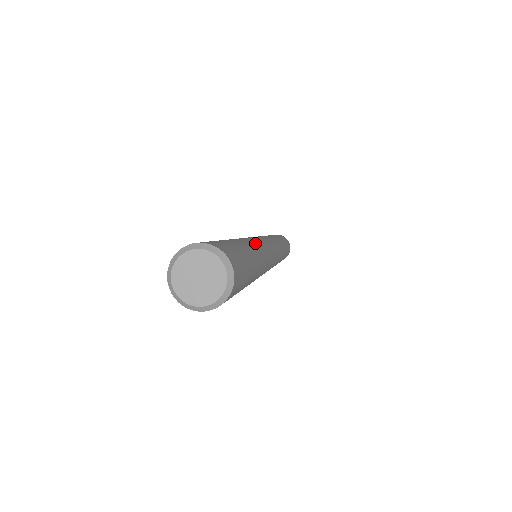
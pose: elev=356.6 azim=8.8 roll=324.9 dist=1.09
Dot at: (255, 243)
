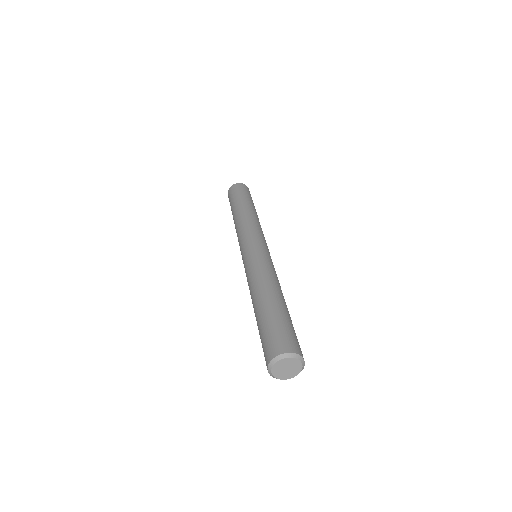
Dot at: (264, 279)
